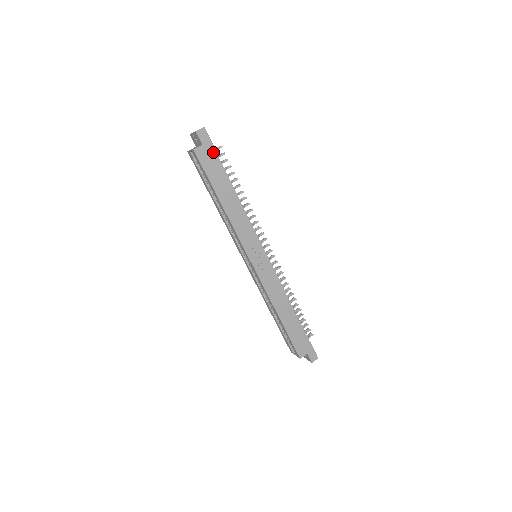
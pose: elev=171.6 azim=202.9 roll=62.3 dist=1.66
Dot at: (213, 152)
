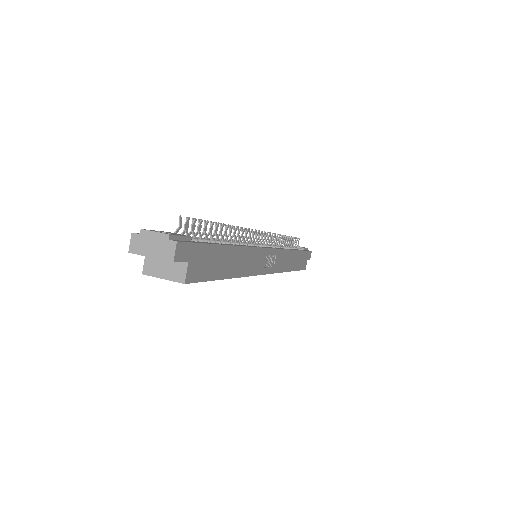
Dot at: (201, 249)
